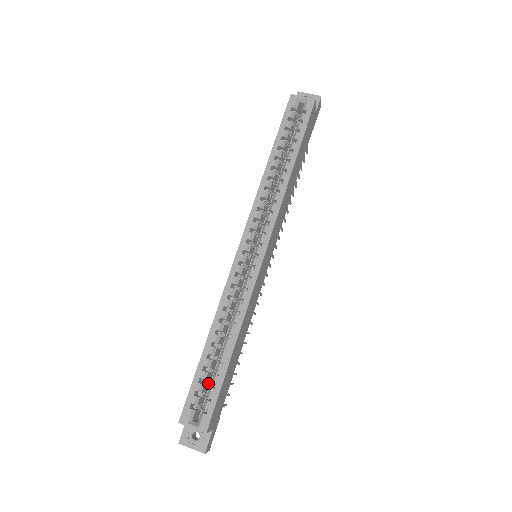
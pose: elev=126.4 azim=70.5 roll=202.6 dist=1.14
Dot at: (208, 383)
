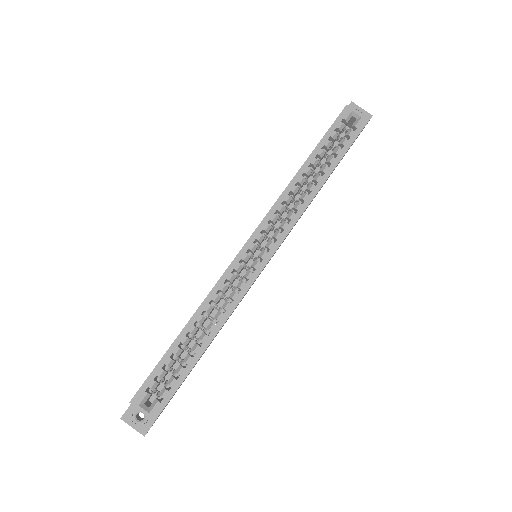
Dot at: (171, 370)
